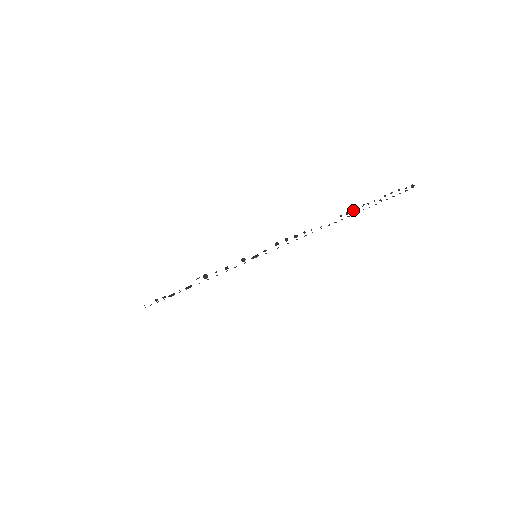
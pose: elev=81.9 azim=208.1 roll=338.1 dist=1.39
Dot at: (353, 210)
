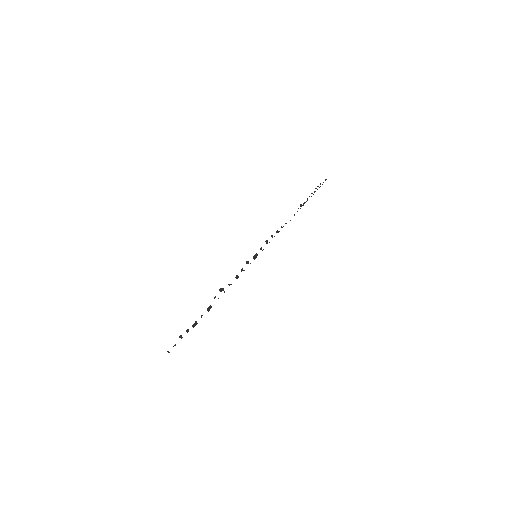
Dot at: (303, 204)
